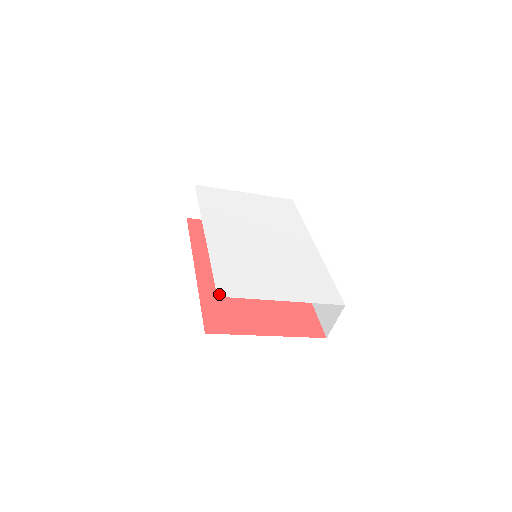
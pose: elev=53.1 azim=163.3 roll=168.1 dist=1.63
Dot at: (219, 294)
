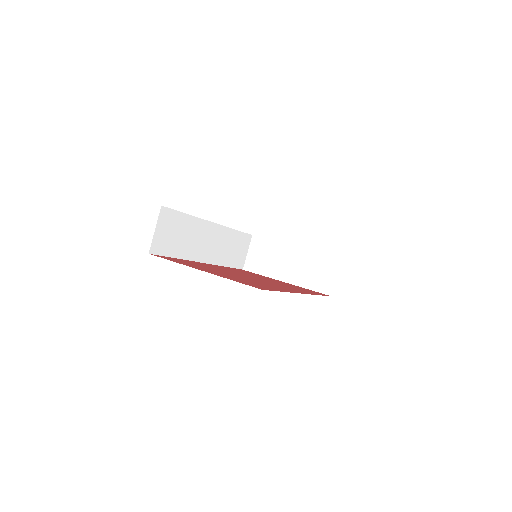
Dot at: occluded
